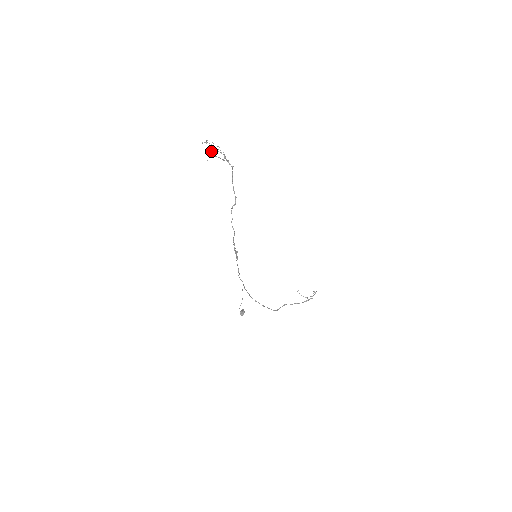
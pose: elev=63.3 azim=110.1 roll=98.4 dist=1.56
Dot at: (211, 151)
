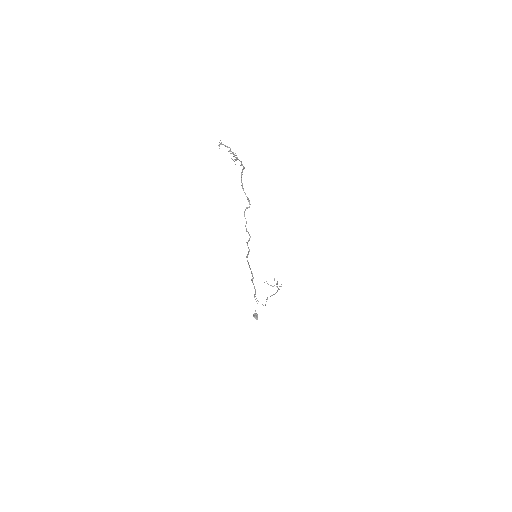
Dot at: (231, 153)
